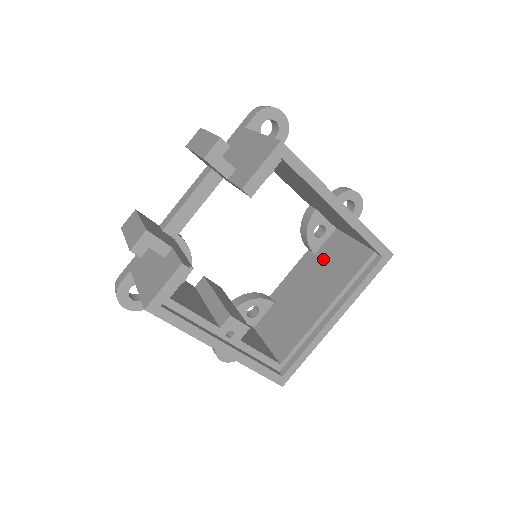
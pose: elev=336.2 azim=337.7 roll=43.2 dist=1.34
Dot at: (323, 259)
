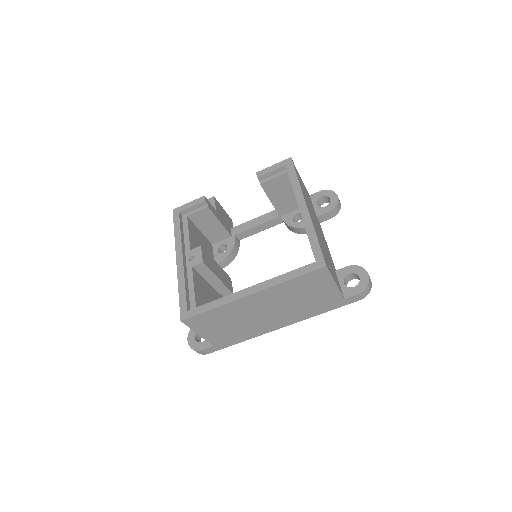
Dot at: occluded
